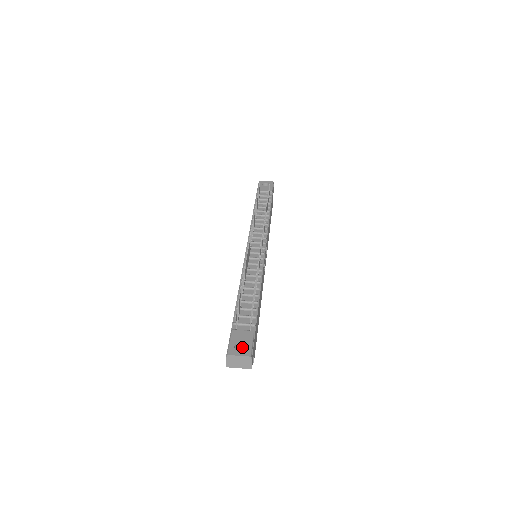
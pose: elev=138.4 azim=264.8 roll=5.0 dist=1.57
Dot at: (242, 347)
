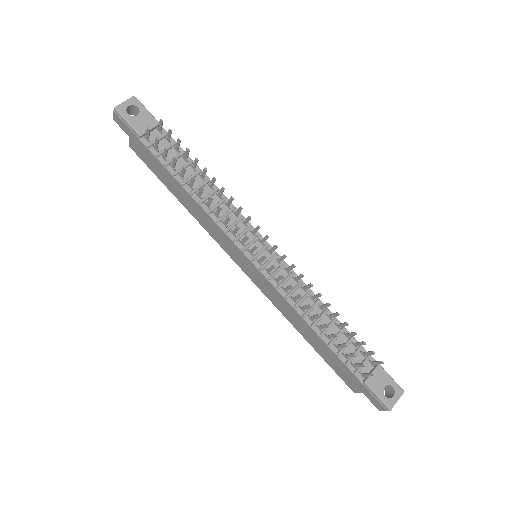
Dot at: occluded
